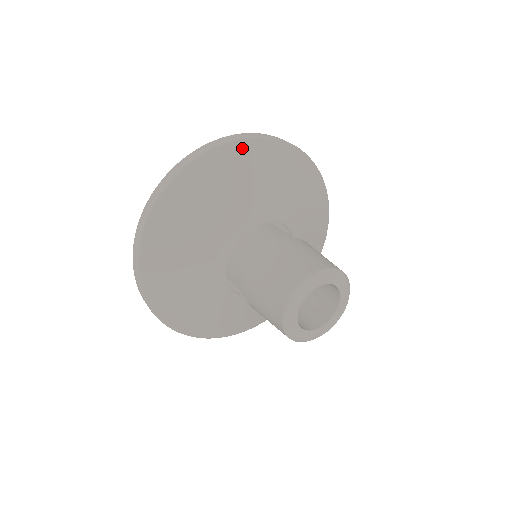
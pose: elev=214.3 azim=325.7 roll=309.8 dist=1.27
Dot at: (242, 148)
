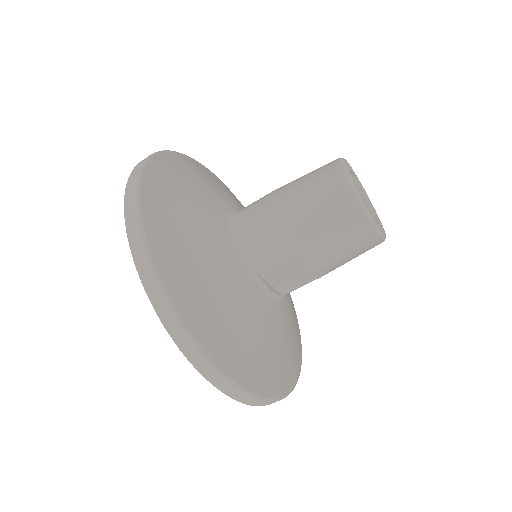
Dot at: (172, 157)
